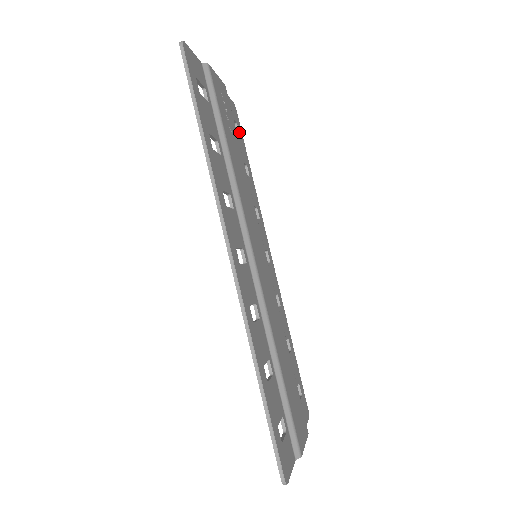
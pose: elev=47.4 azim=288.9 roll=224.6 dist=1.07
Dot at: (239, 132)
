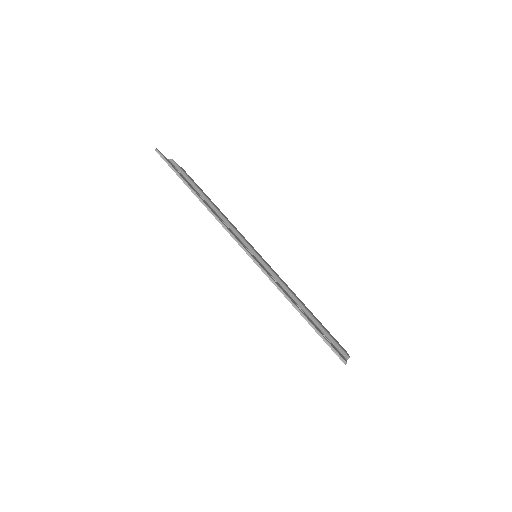
Dot at: occluded
